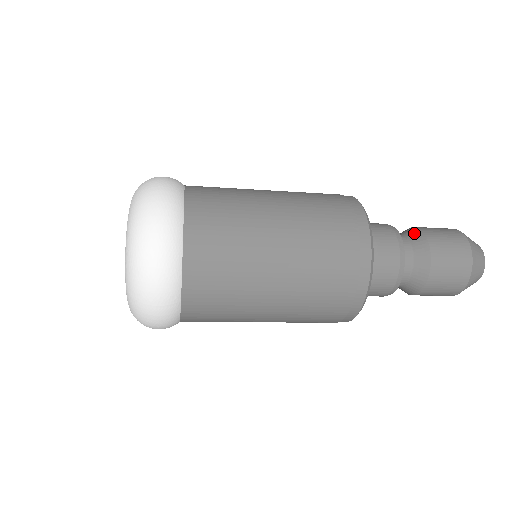
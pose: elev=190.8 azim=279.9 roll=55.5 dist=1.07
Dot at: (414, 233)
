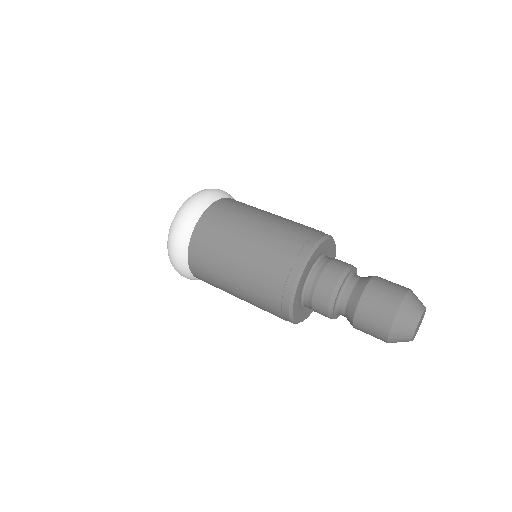
Dot at: (351, 306)
